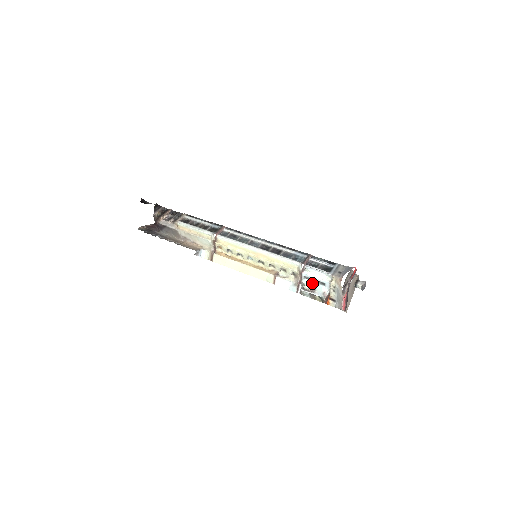
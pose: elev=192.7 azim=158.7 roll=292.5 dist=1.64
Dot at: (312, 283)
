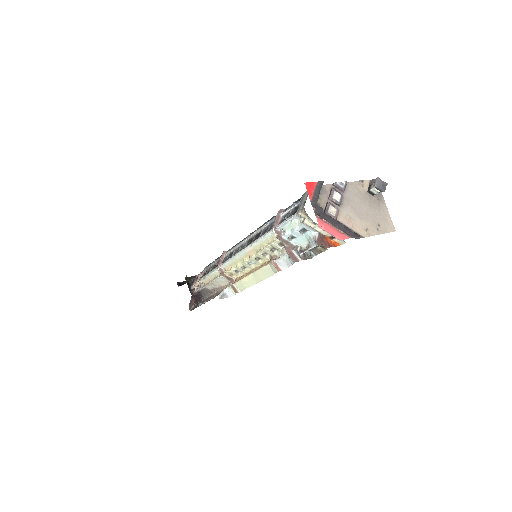
Dot at: (300, 238)
